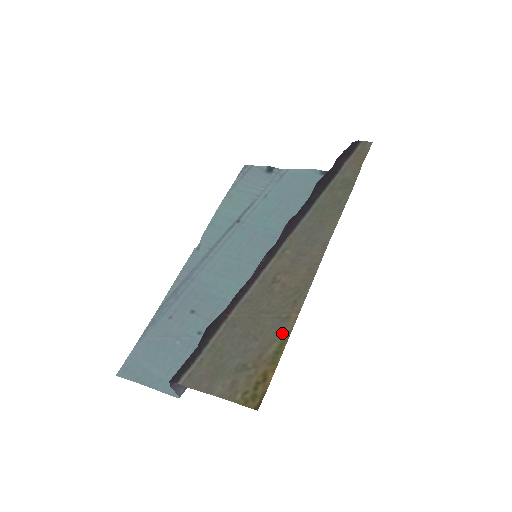
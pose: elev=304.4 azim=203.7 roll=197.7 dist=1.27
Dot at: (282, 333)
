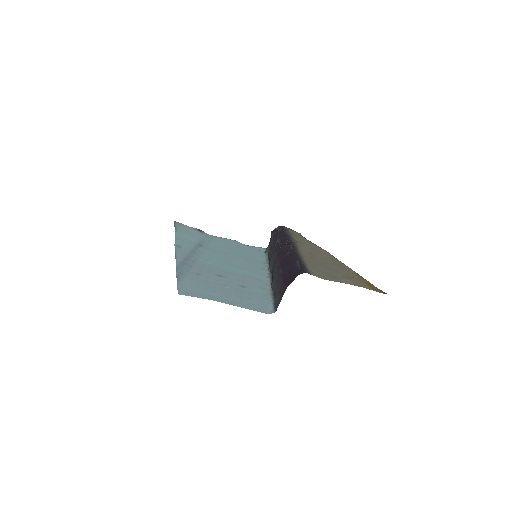
Dot at: (352, 272)
